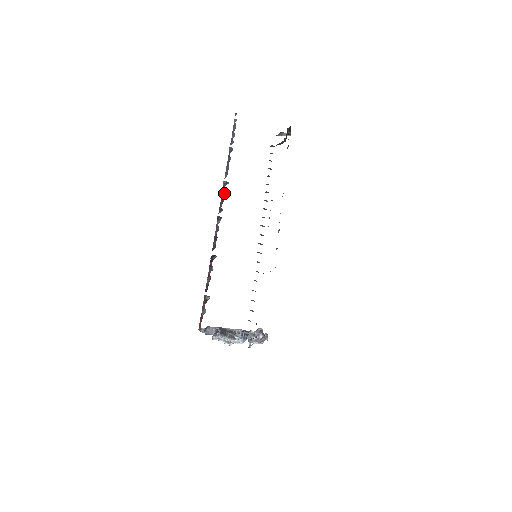
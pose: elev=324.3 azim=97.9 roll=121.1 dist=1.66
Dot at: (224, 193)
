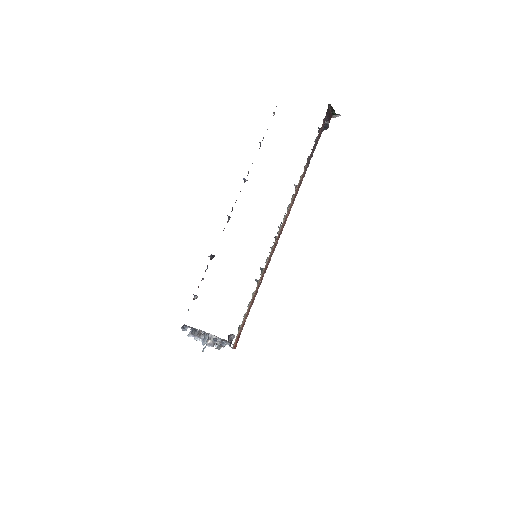
Dot at: occluded
